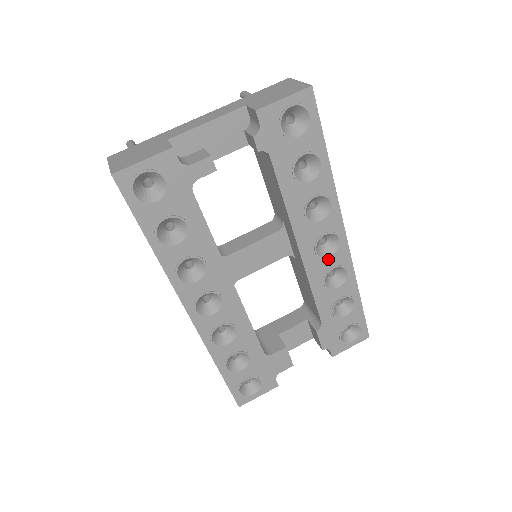
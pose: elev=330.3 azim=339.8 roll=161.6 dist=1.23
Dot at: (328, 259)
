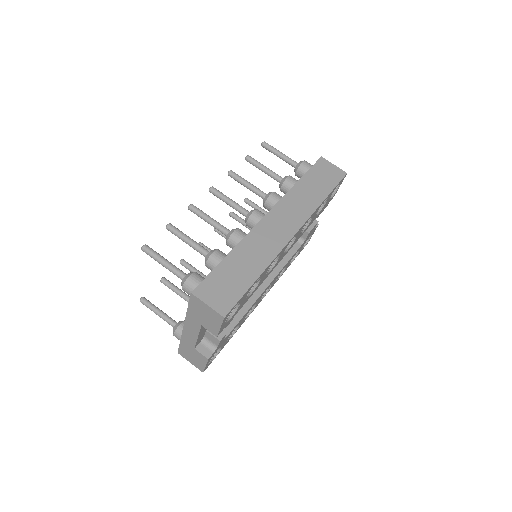
Dot at: occluded
